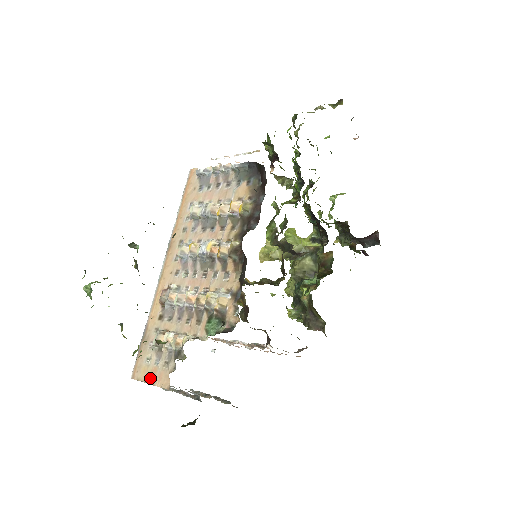
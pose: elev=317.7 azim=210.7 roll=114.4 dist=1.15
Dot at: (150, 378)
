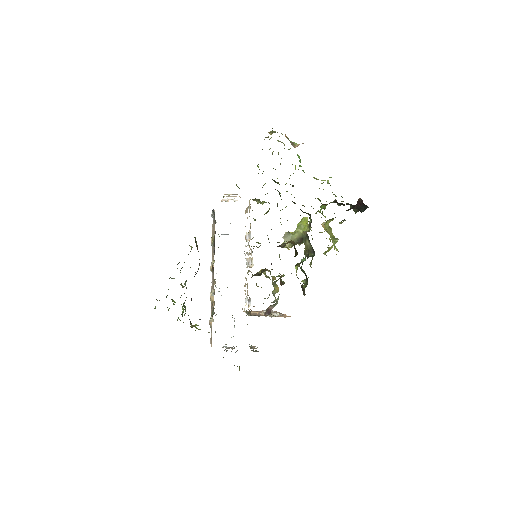
Dot at: occluded
